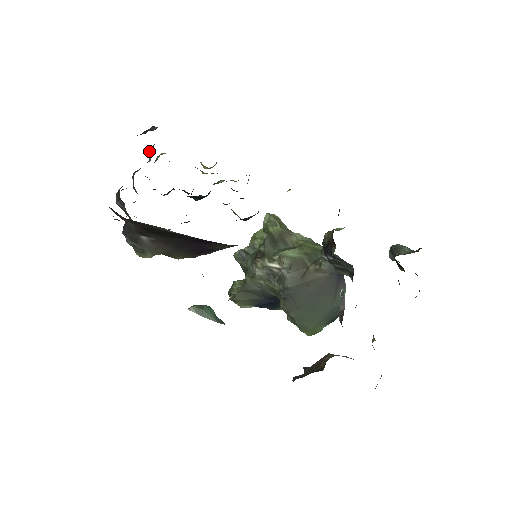
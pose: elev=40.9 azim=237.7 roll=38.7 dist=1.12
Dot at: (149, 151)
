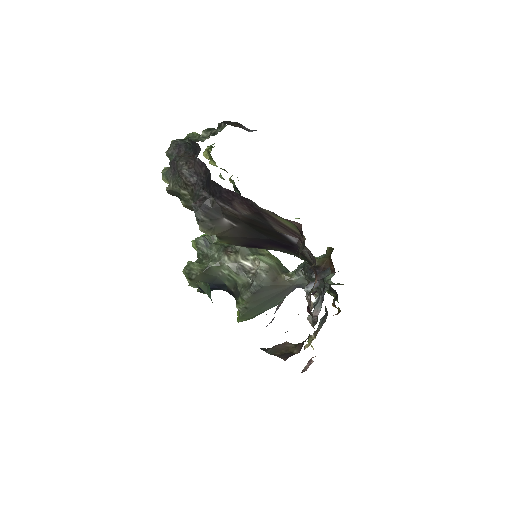
Dot at: (203, 131)
